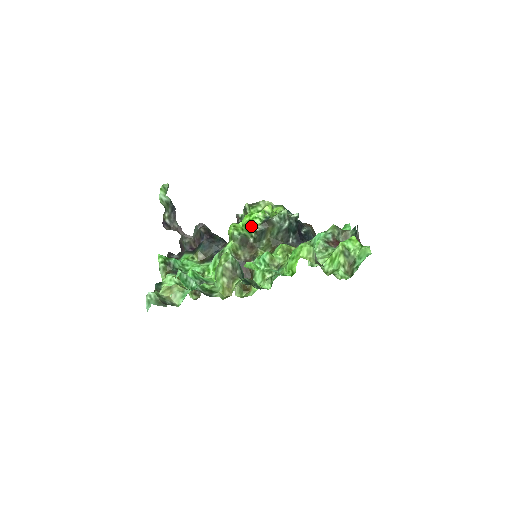
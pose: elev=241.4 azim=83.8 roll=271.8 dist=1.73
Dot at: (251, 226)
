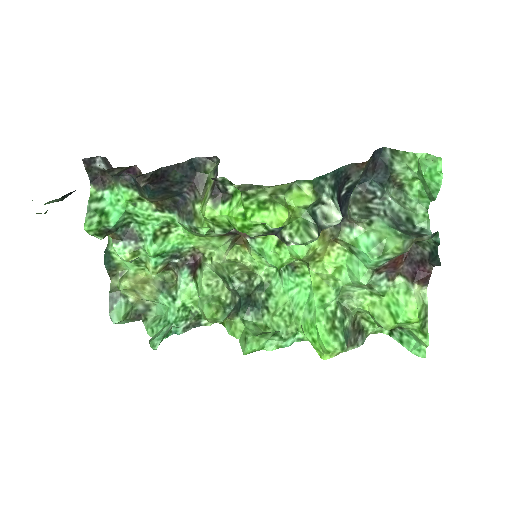
Dot at: (246, 232)
